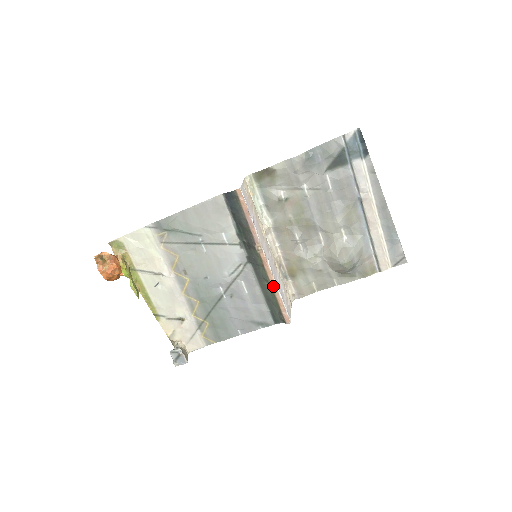
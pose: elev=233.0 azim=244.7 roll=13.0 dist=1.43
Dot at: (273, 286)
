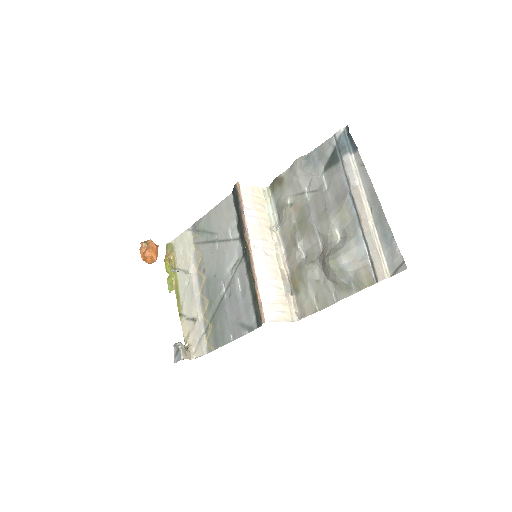
Dot at: (254, 277)
